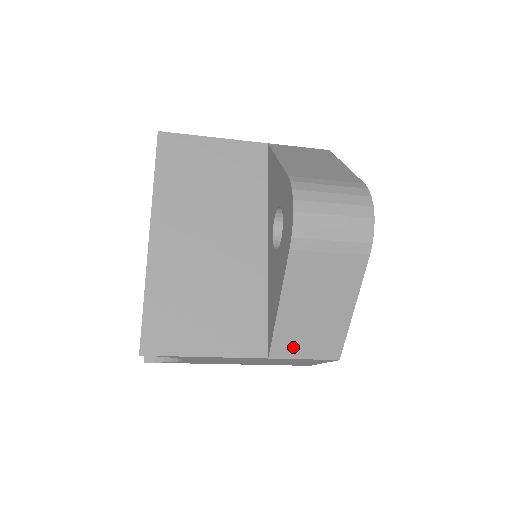
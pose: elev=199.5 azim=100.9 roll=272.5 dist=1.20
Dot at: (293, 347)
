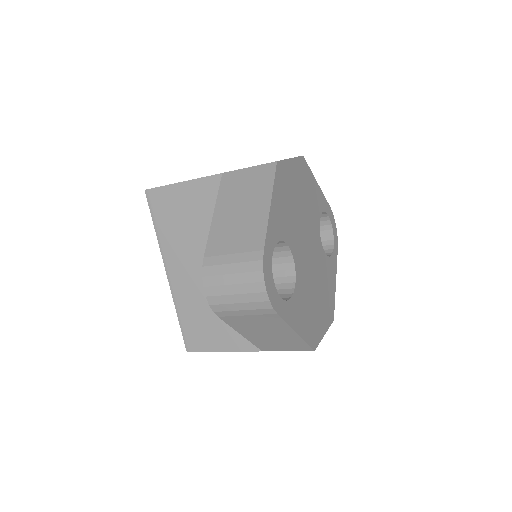
Dot at: (273, 347)
